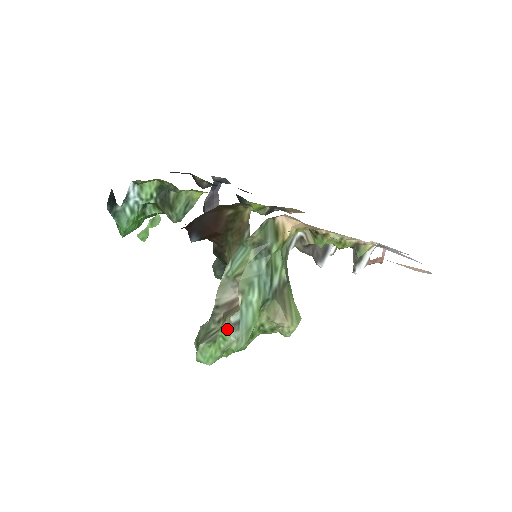
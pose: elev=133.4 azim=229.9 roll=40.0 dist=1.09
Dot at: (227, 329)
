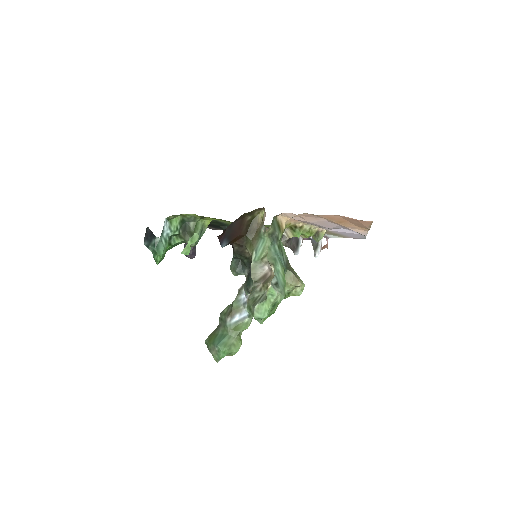
Dot at: (272, 288)
